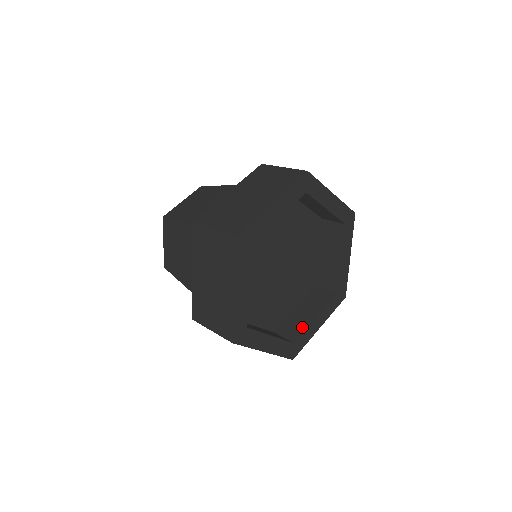
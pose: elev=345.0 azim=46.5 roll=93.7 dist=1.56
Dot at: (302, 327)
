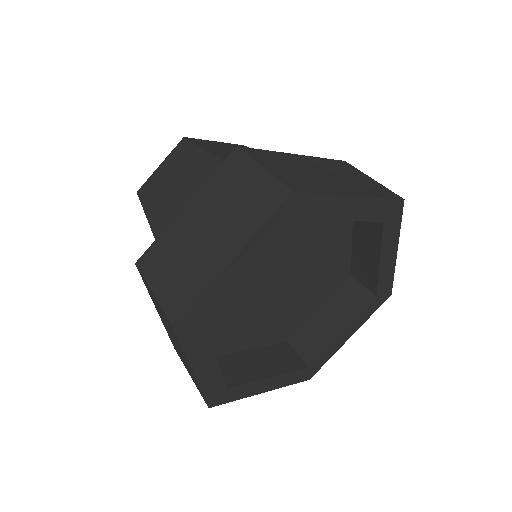
Dot at: (321, 344)
